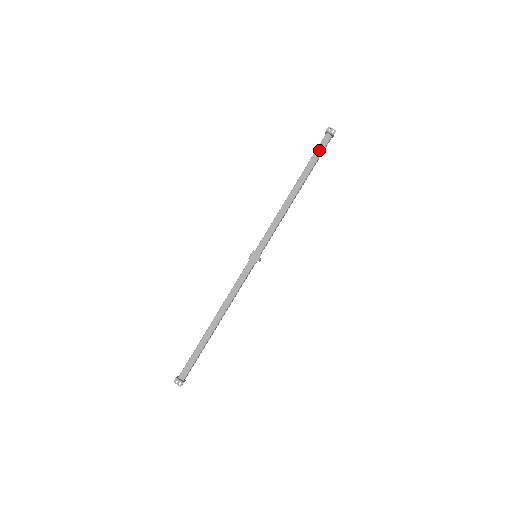
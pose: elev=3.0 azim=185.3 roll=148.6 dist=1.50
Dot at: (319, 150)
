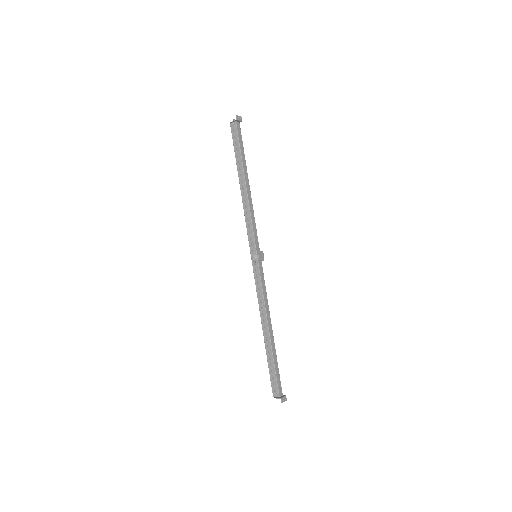
Dot at: (240, 139)
